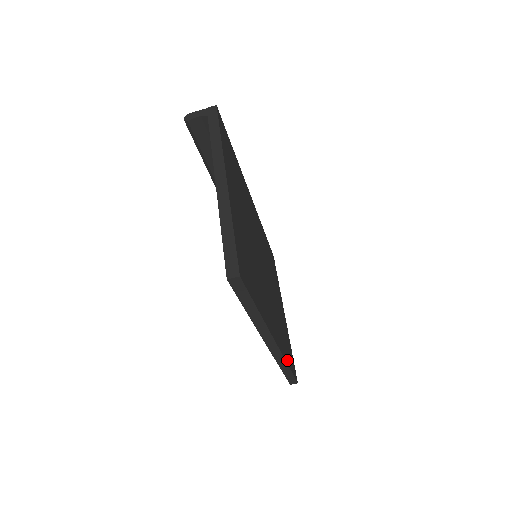
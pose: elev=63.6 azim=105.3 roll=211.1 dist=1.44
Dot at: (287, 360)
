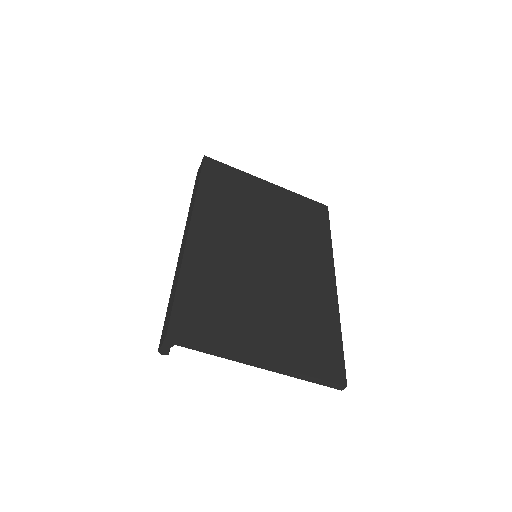
Dot at: (327, 240)
